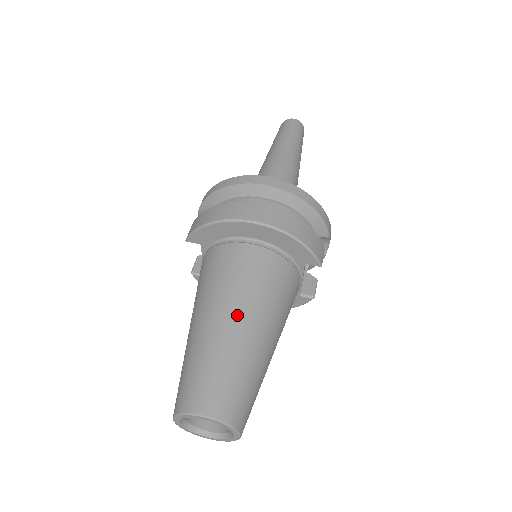
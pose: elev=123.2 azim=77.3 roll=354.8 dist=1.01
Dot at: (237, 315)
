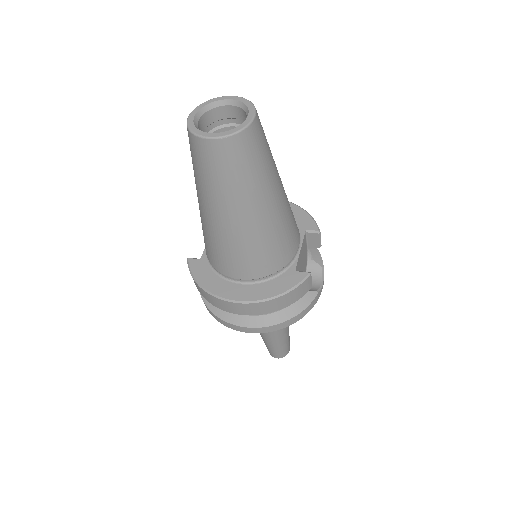
Dot at: occluded
